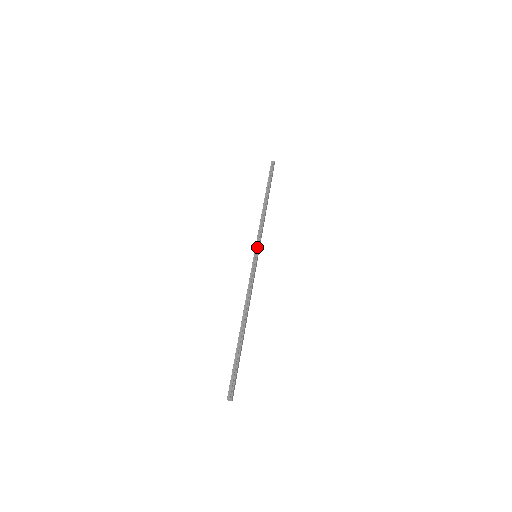
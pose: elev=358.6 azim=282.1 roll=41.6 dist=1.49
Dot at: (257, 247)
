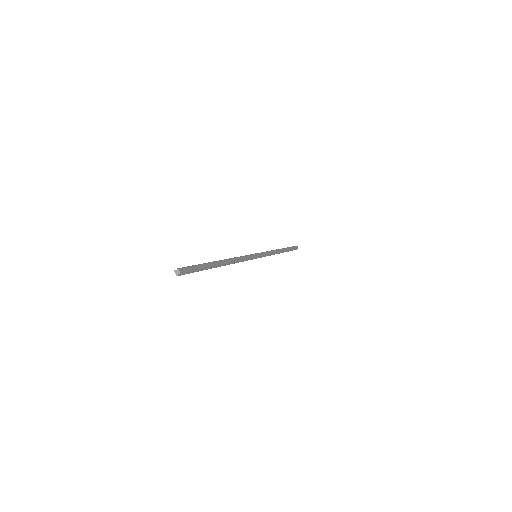
Dot at: (259, 254)
